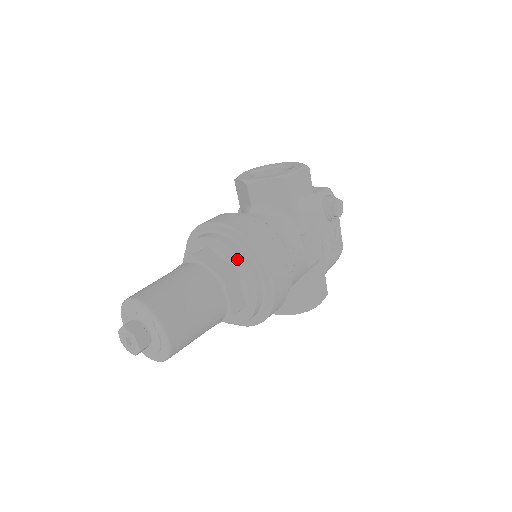
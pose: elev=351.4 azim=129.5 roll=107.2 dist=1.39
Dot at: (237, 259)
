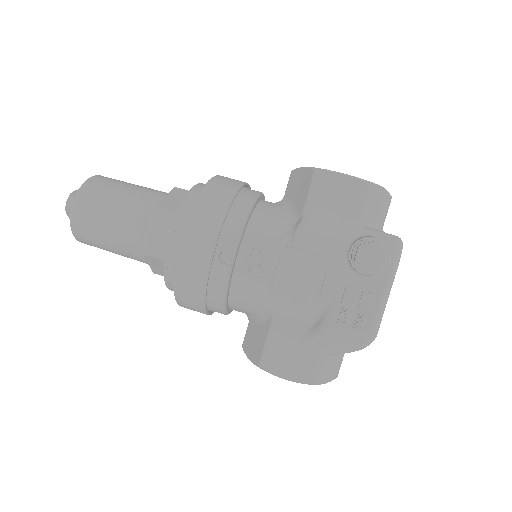
Dot at: (183, 202)
